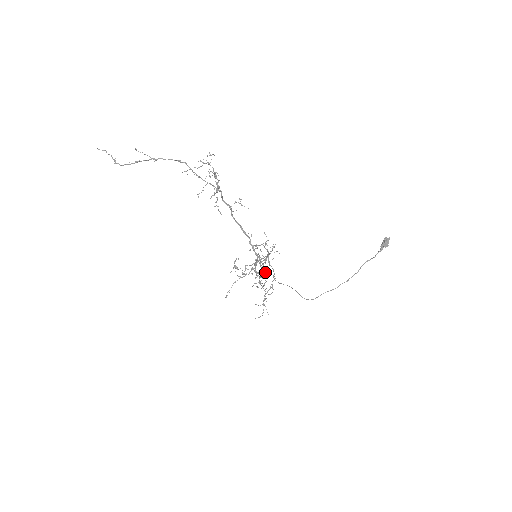
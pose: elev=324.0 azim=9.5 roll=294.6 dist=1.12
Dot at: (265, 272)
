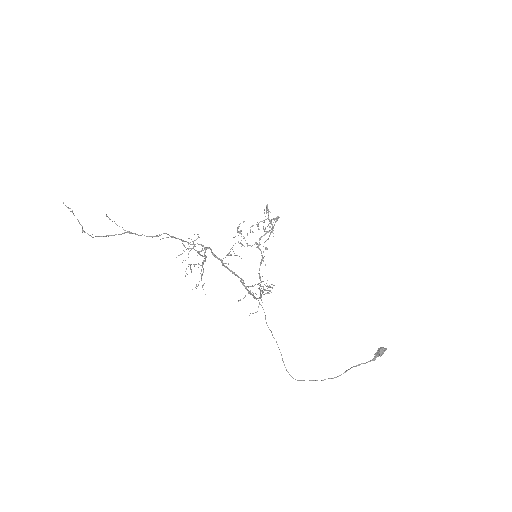
Dot at: occluded
